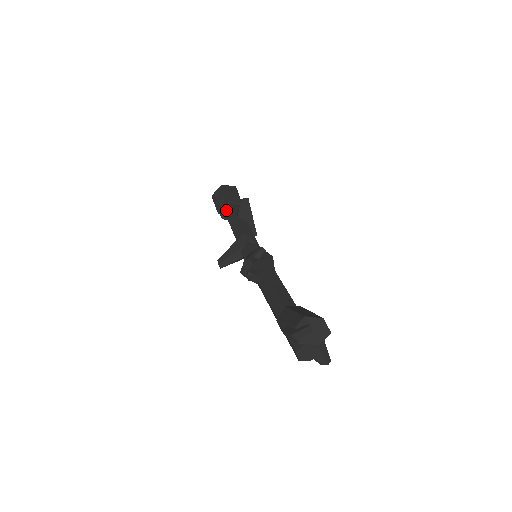
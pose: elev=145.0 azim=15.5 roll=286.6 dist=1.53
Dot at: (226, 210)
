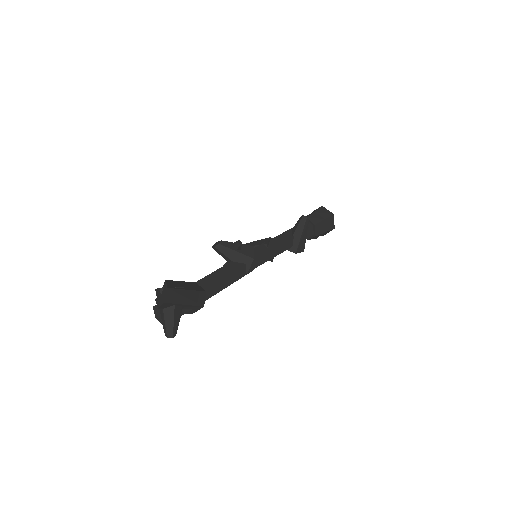
Dot at: occluded
